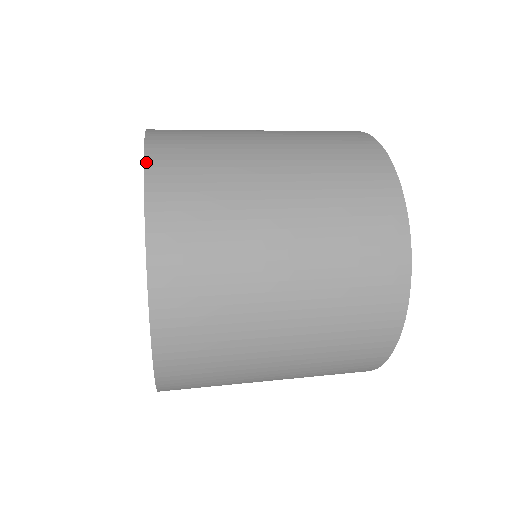
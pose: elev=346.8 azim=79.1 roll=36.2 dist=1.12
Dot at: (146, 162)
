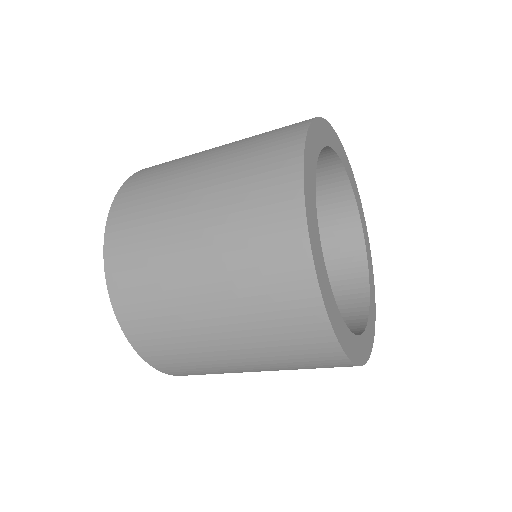
Dot at: (125, 182)
